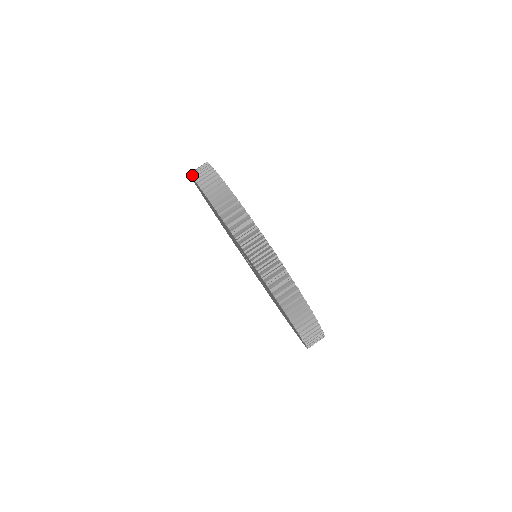
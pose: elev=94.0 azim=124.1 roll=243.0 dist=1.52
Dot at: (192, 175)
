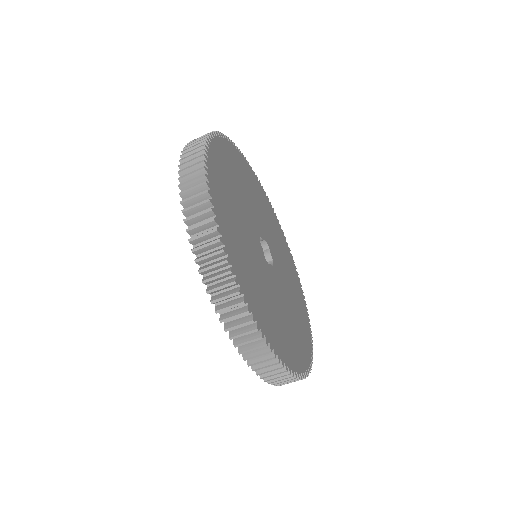
Dot at: (181, 161)
